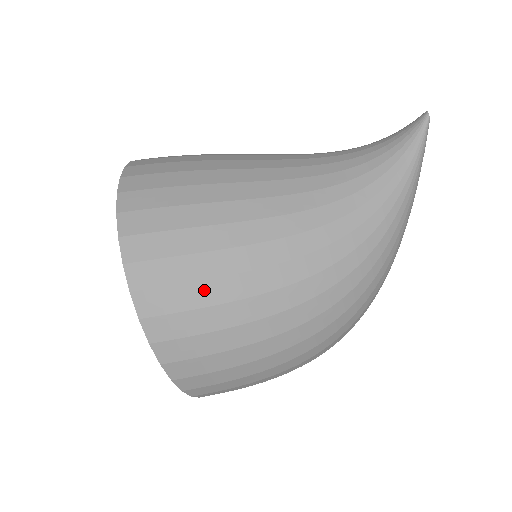
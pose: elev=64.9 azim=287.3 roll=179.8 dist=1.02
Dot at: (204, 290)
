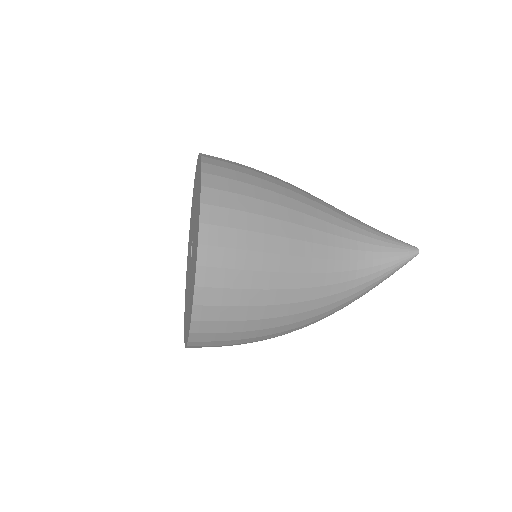
Dot at: (235, 335)
